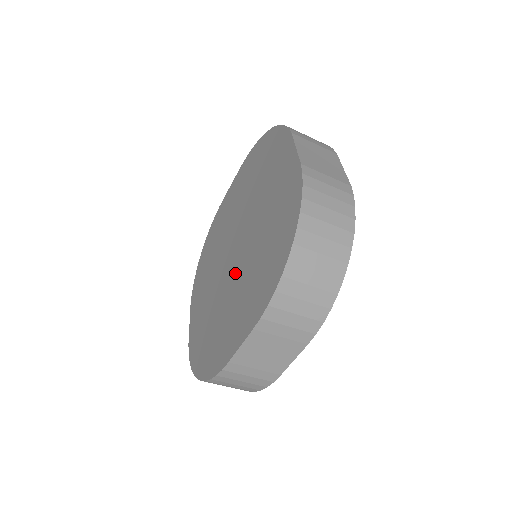
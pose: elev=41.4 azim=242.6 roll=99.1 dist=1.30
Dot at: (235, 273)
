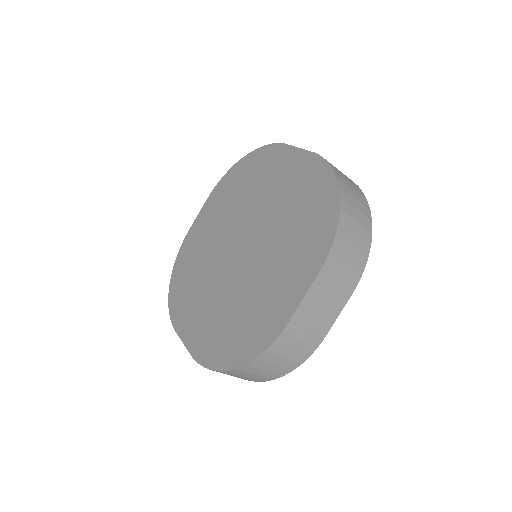
Dot at: (254, 261)
